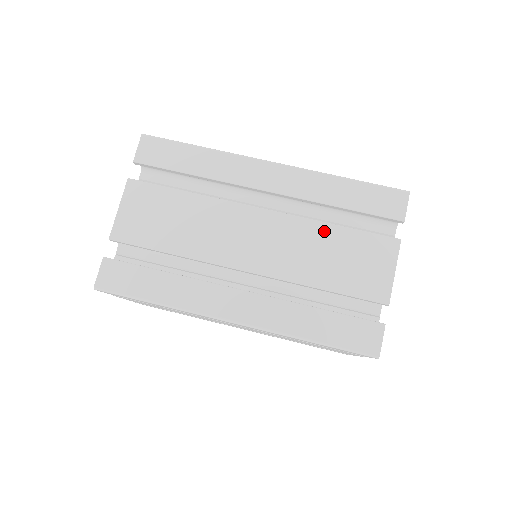
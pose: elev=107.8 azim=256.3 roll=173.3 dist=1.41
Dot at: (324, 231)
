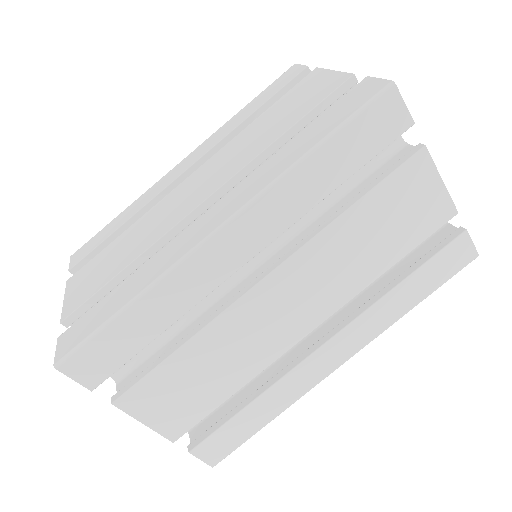
Dot at: (344, 226)
